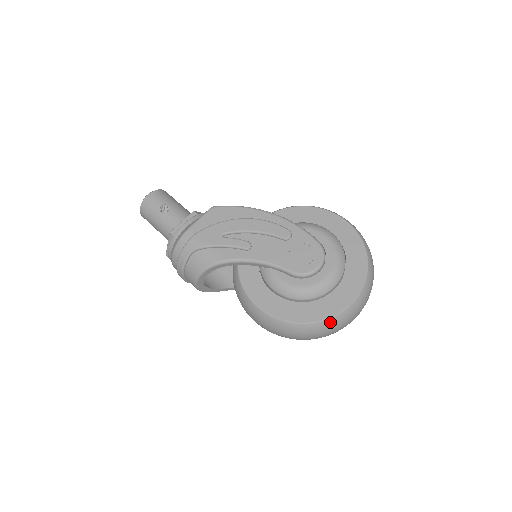
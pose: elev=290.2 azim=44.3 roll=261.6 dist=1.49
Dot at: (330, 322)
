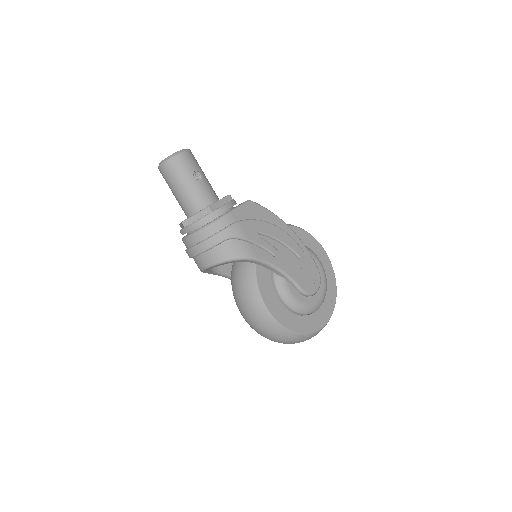
Dot at: (309, 336)
